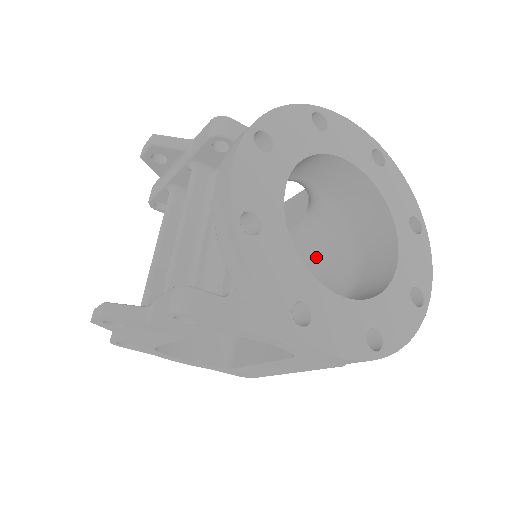
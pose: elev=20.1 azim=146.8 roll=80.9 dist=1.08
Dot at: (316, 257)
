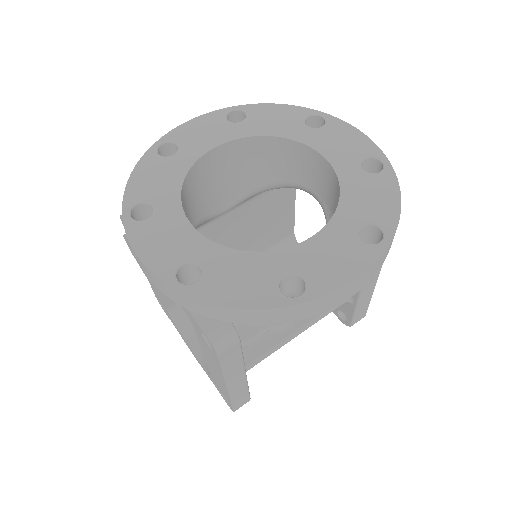
Dot at: occluded
